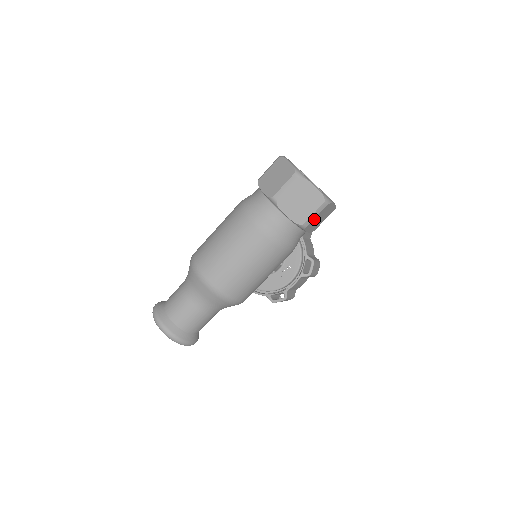
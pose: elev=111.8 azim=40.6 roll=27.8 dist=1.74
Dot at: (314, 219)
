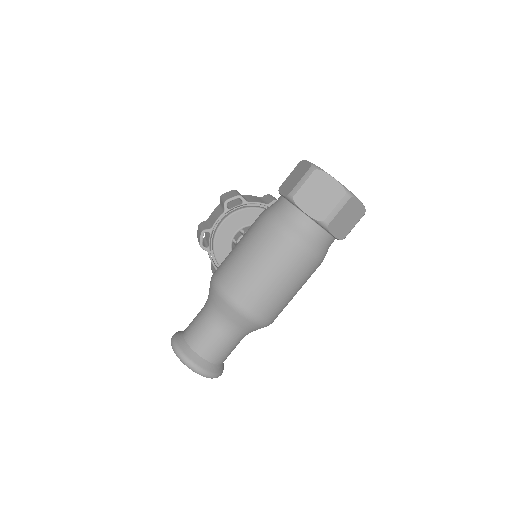
Dot at: occluded
